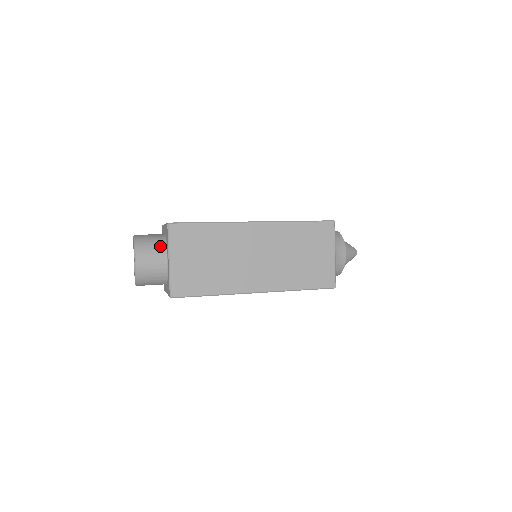
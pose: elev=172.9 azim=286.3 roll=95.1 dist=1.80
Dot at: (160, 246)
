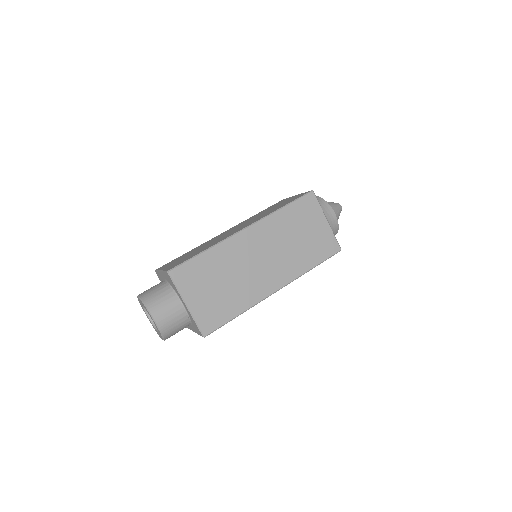
Dot at: (185, 326)
